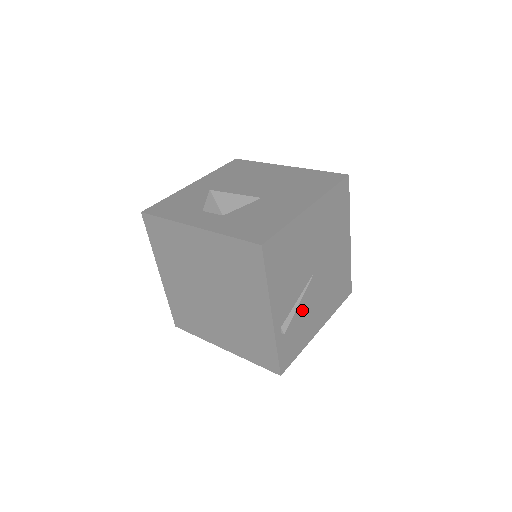
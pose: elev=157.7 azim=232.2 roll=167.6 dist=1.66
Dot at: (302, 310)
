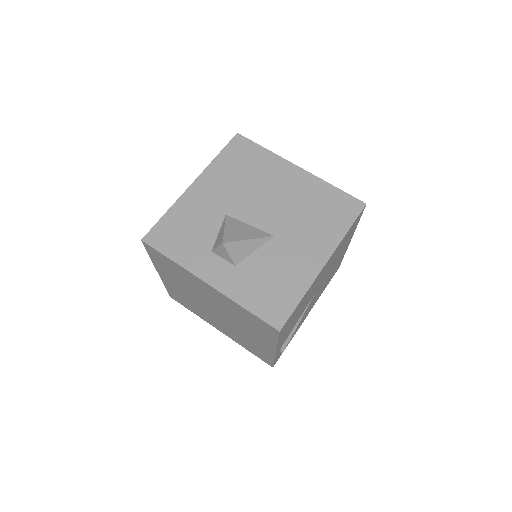
Dot at: occluded
